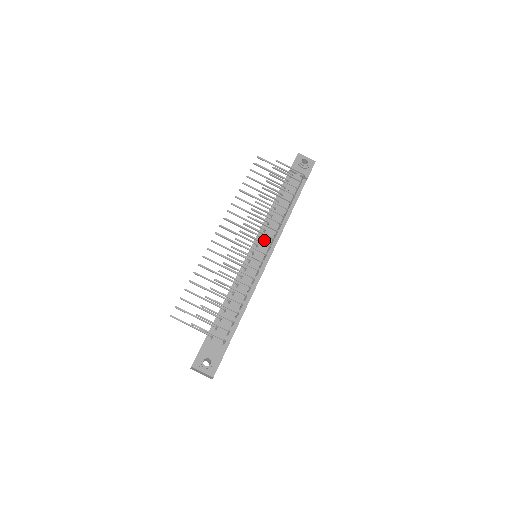
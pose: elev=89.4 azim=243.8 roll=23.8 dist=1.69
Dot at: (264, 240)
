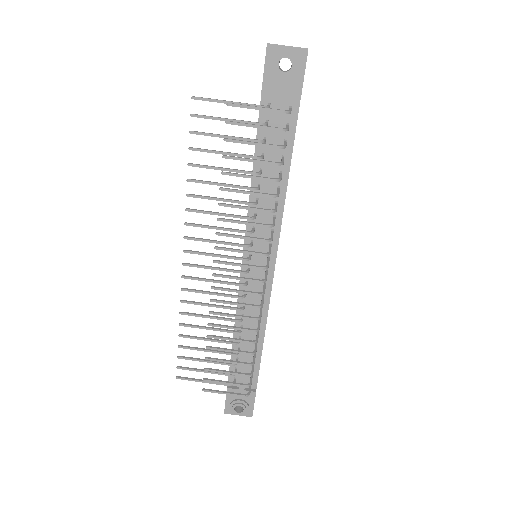
Dot at: (257, 246)
